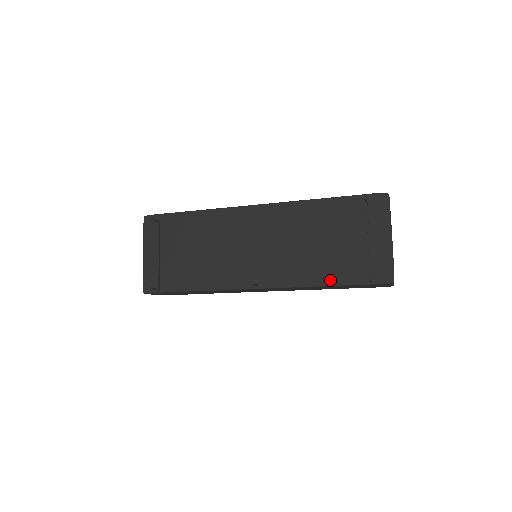
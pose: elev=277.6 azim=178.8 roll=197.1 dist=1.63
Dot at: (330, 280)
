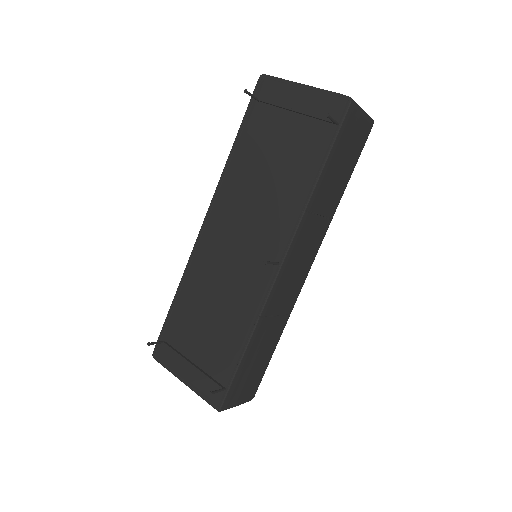
Dot at: (313, 173)
